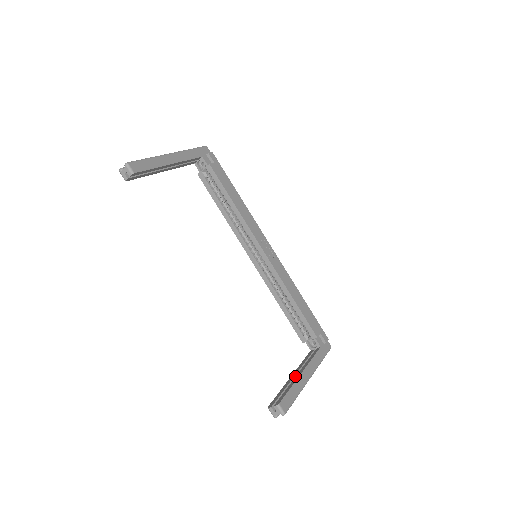
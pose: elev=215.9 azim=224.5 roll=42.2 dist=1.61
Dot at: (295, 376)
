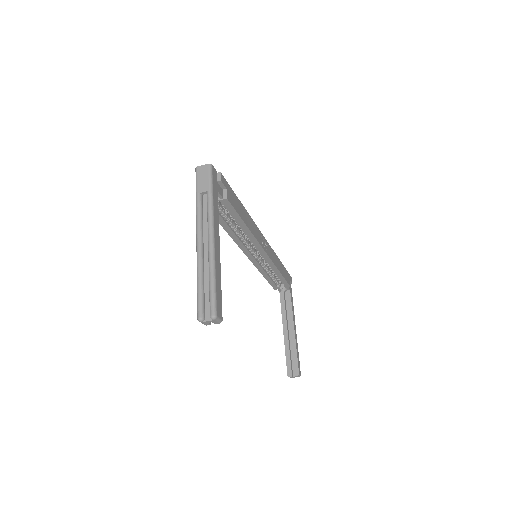
Dot at: (288, 332)
